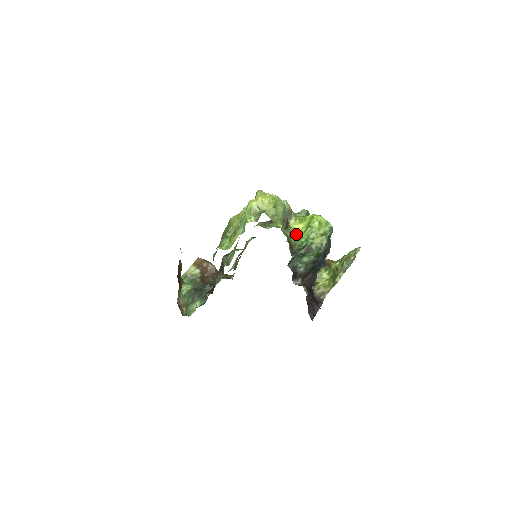
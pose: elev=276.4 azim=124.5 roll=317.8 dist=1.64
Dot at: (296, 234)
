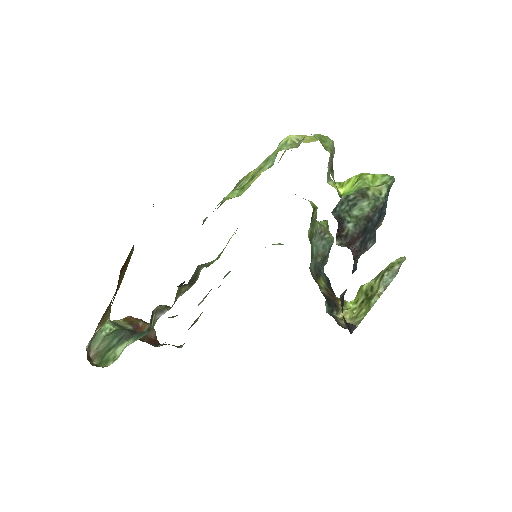
Dot at: occluded
